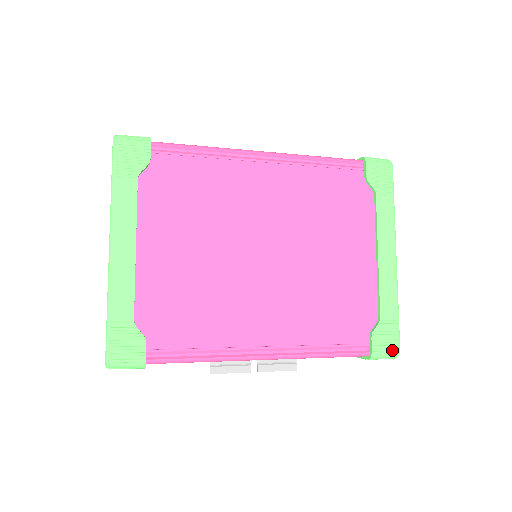
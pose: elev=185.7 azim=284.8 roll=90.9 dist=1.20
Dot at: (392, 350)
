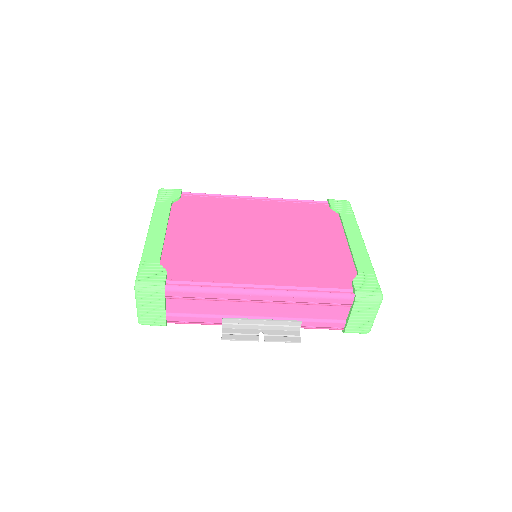
Dot at: (374, 291)
